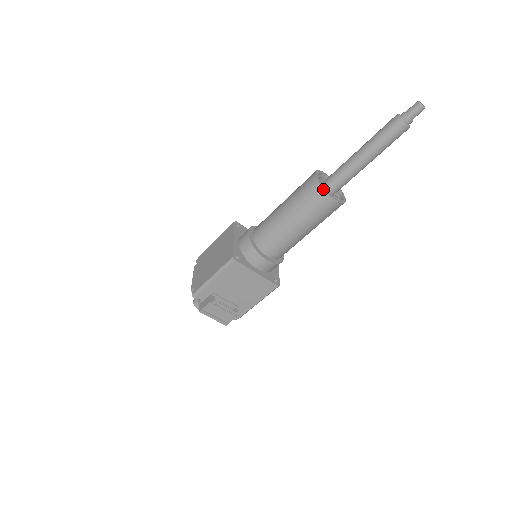
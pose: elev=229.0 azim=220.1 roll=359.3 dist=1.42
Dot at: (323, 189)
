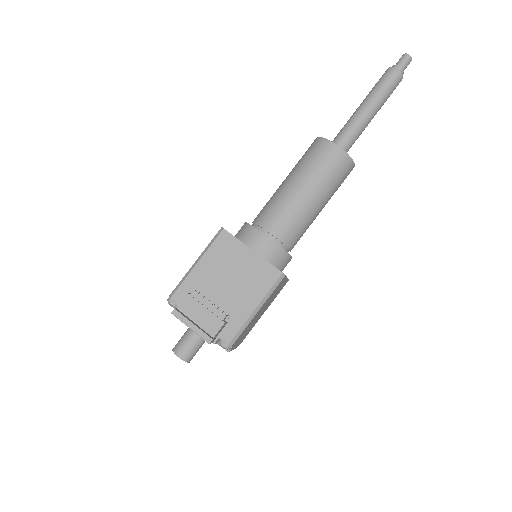
Dot at: (323, 138)
